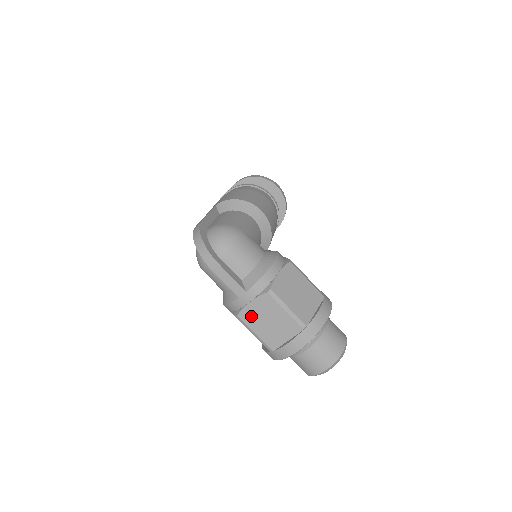
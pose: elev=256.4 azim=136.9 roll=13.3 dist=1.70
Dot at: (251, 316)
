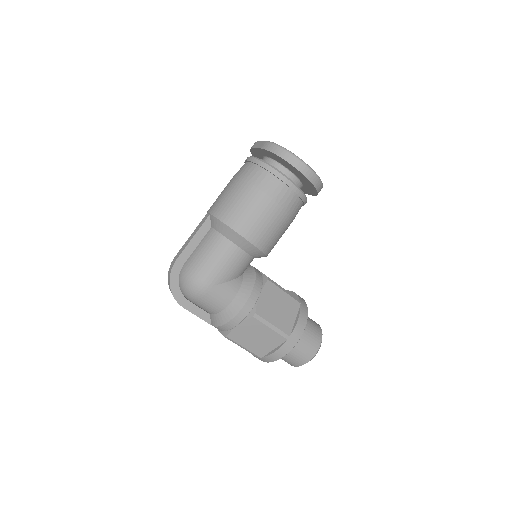
Dot at: occluded
